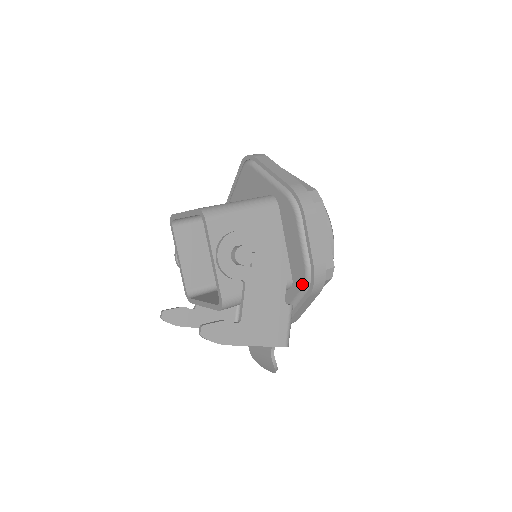
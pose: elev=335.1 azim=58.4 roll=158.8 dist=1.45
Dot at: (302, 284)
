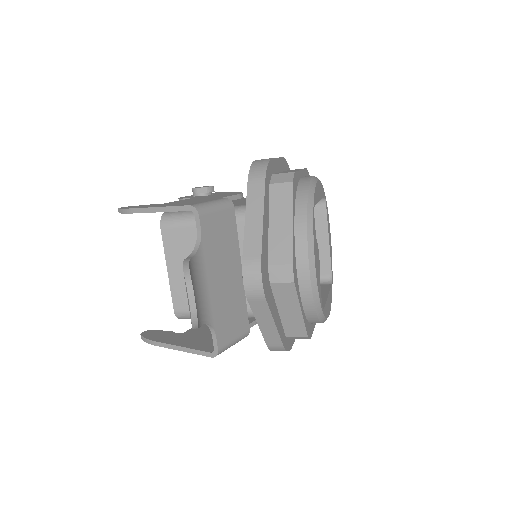
Dot at: occluded
